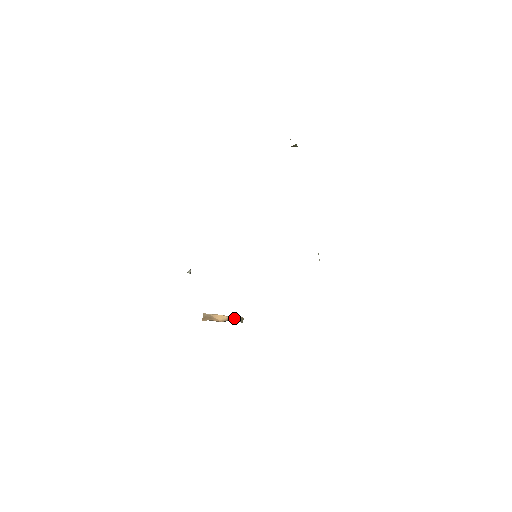
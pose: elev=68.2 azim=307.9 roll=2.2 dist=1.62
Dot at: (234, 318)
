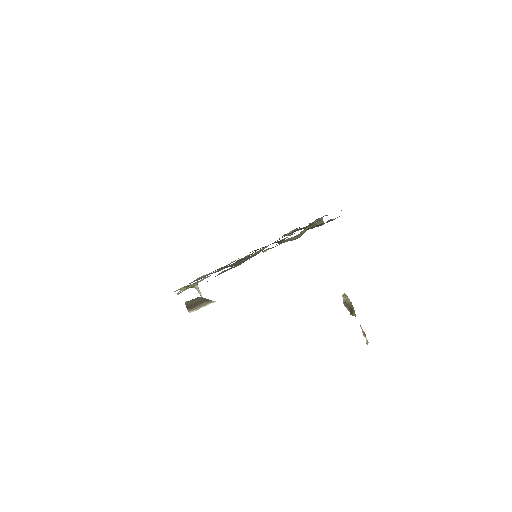
Dot at: occluded
